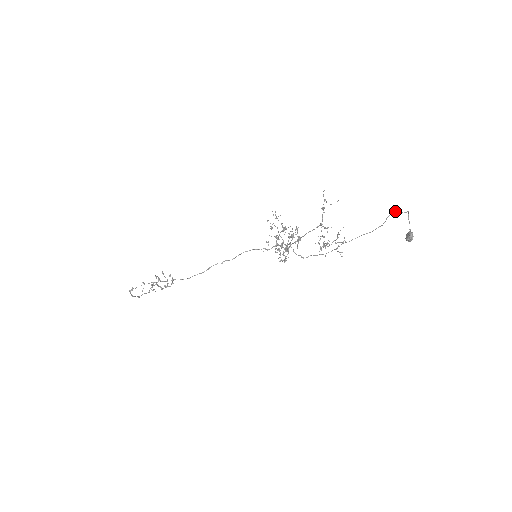
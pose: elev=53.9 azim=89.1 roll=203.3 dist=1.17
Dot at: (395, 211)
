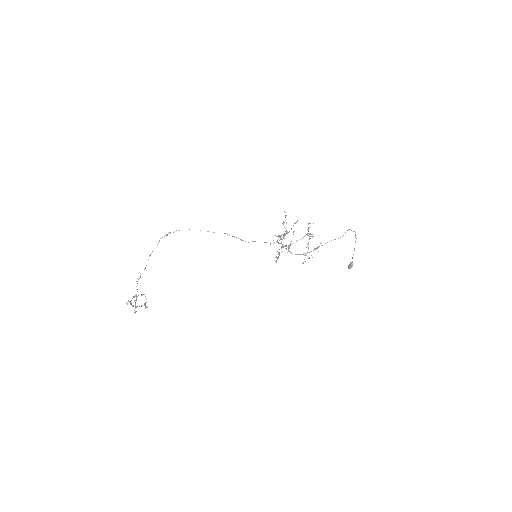
Dot at: (350, 229)
